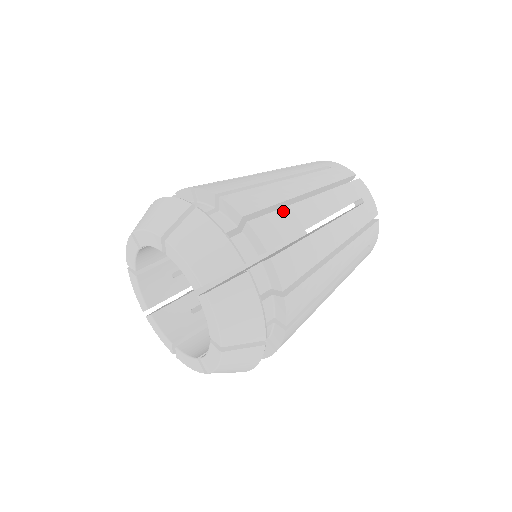
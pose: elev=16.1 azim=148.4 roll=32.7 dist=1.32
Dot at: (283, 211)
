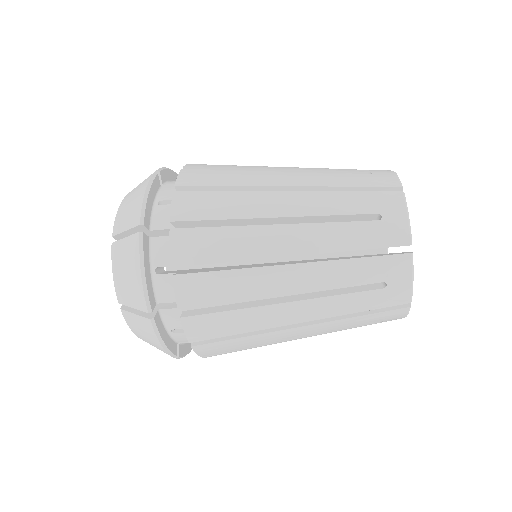
Dot at: occluded
